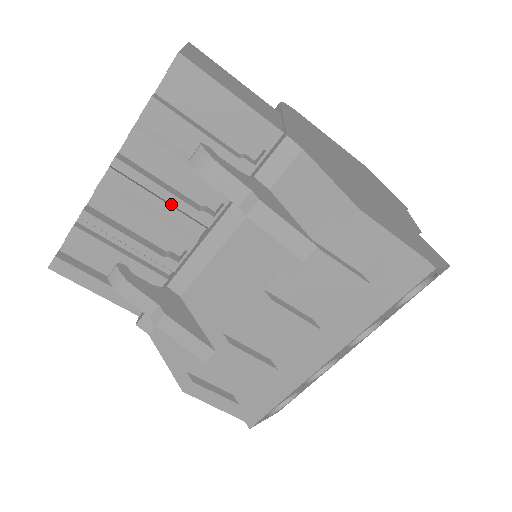
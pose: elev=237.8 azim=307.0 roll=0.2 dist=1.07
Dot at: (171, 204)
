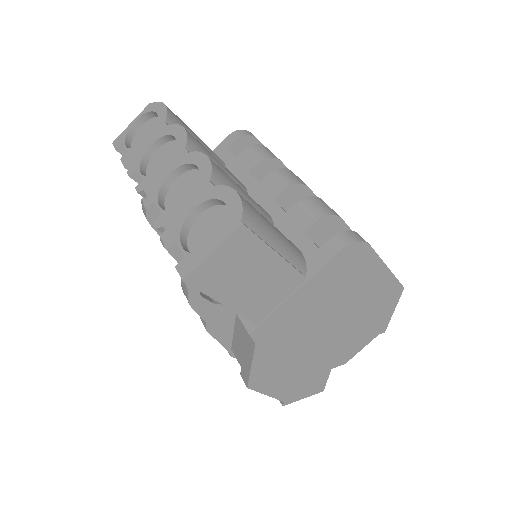
Dot at: occluded
